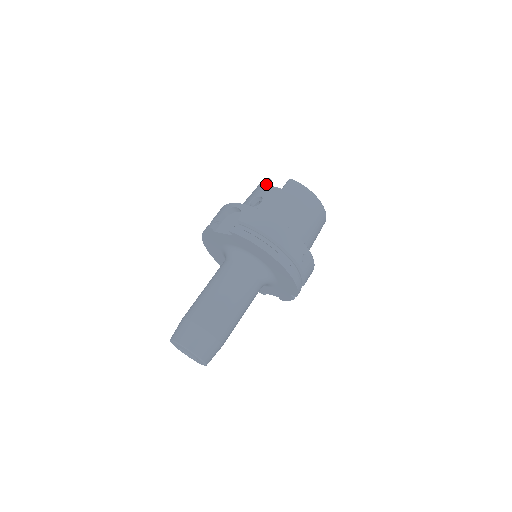
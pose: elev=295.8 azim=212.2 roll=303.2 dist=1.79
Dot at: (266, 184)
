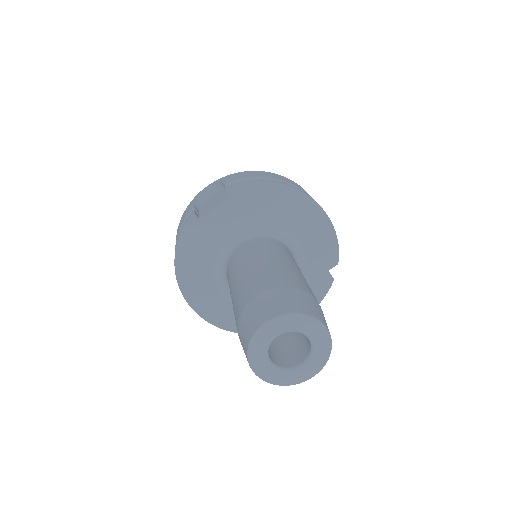
Dot at: occluded
